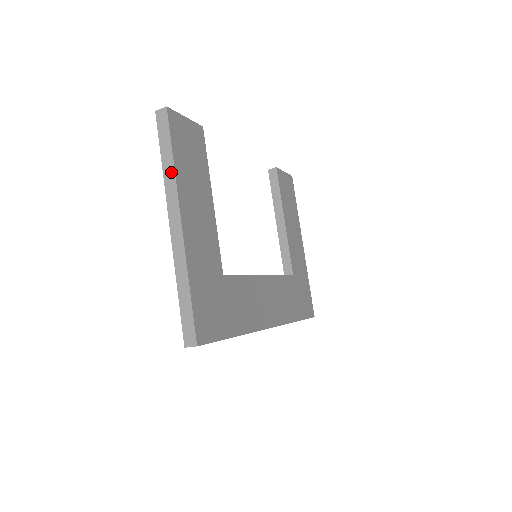
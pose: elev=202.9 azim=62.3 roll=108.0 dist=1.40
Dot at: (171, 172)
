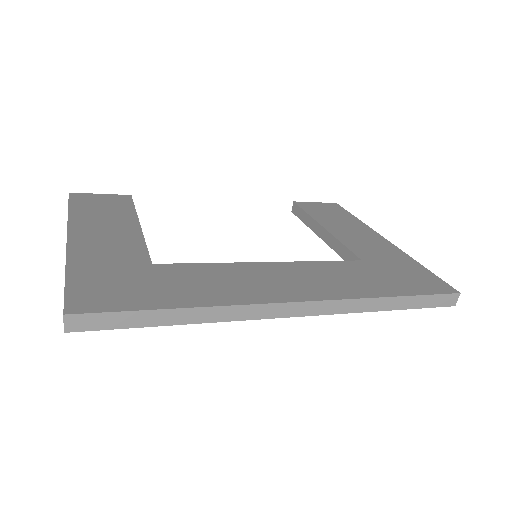
Dot at: occluded
